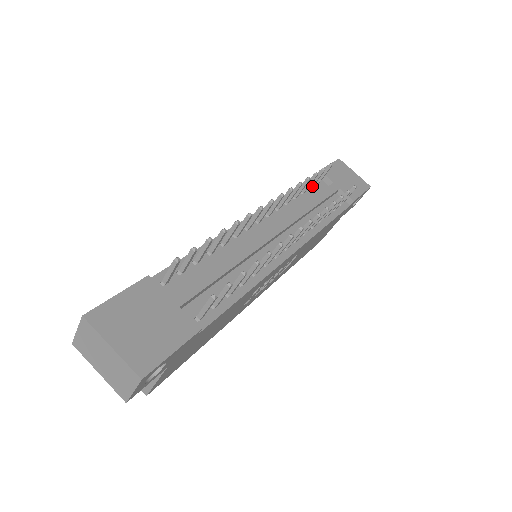
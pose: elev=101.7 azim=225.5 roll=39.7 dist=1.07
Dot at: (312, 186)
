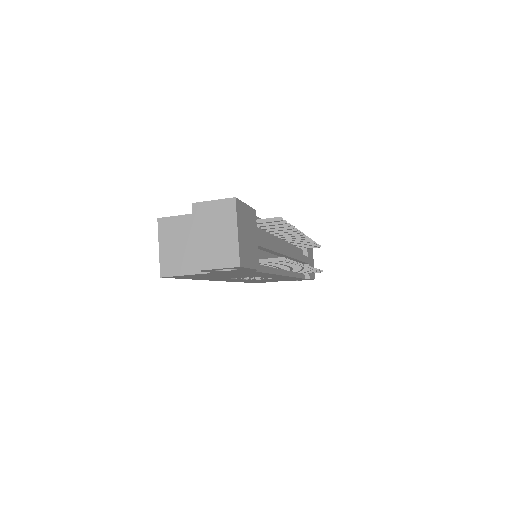
Dot at: (301, 247)
